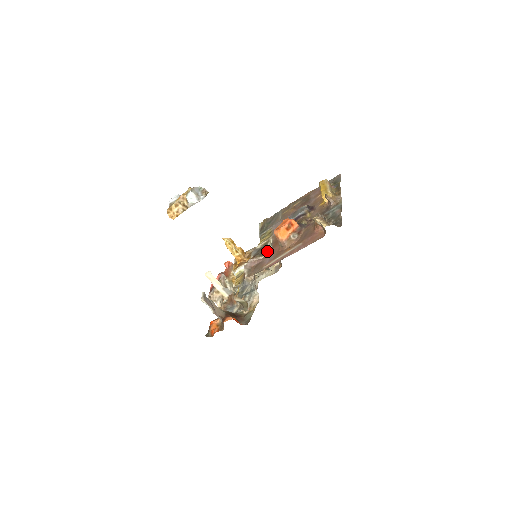
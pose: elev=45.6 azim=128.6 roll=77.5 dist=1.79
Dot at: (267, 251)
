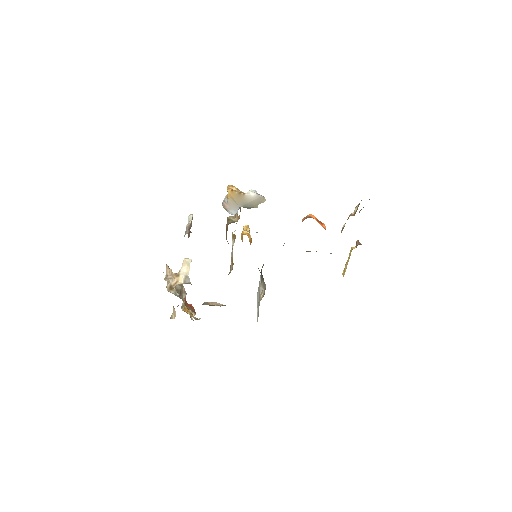
Dot at: occluded
